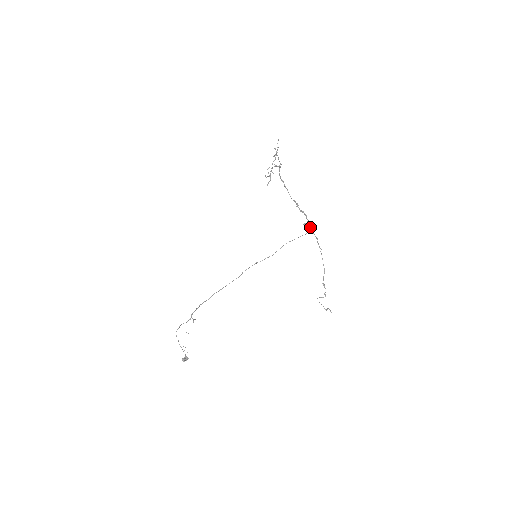
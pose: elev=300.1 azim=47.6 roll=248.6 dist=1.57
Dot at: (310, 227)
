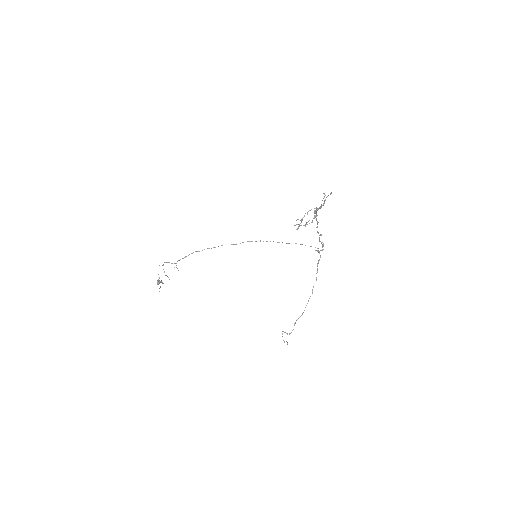
Dot at: (319, 260)
